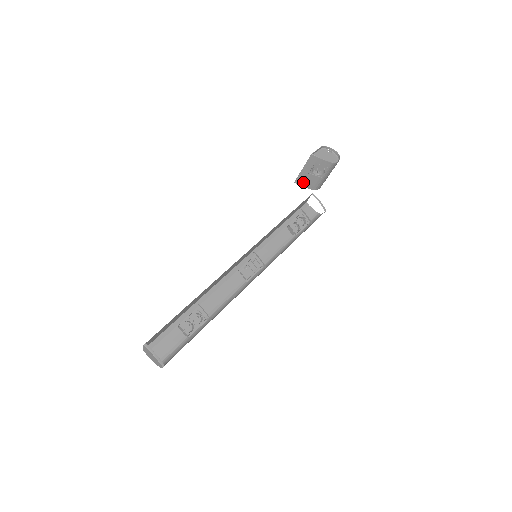
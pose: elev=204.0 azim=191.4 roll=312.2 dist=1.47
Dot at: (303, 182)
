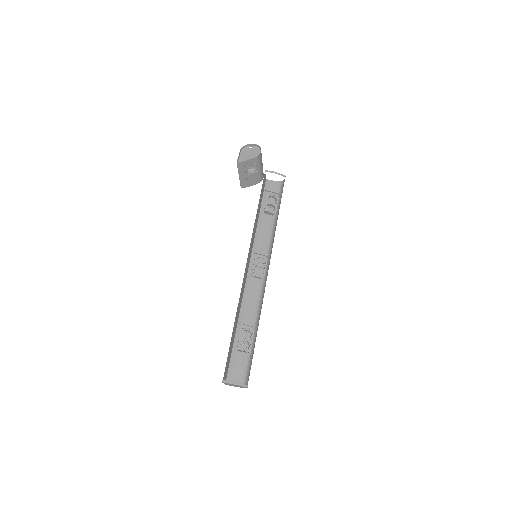
Dot at: (247, 184)
